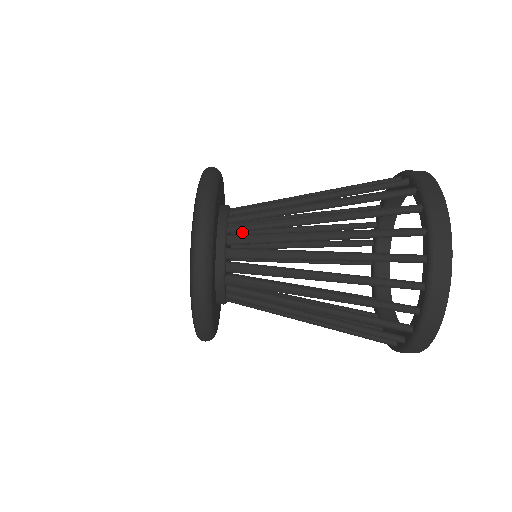
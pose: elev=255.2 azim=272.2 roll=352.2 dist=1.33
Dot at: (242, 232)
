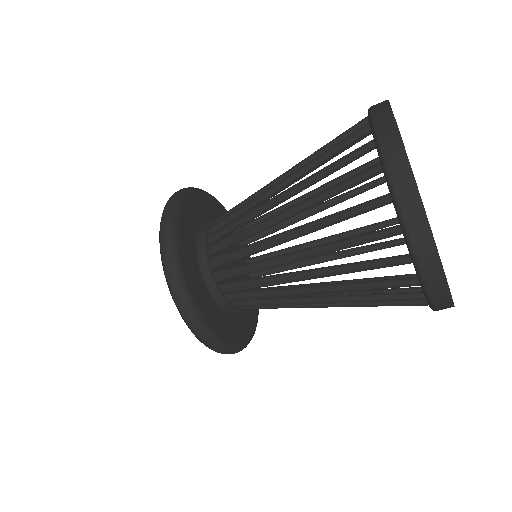
Dot at: occluded
